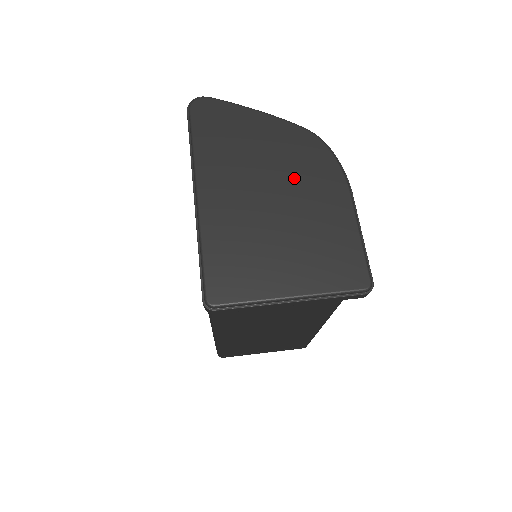
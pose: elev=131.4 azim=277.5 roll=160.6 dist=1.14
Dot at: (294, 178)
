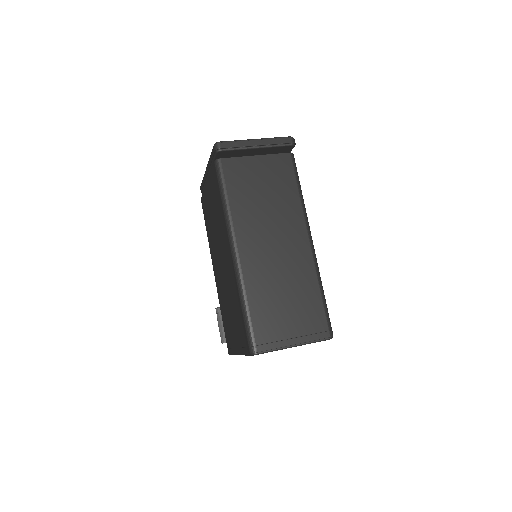
Dot at: occluded
